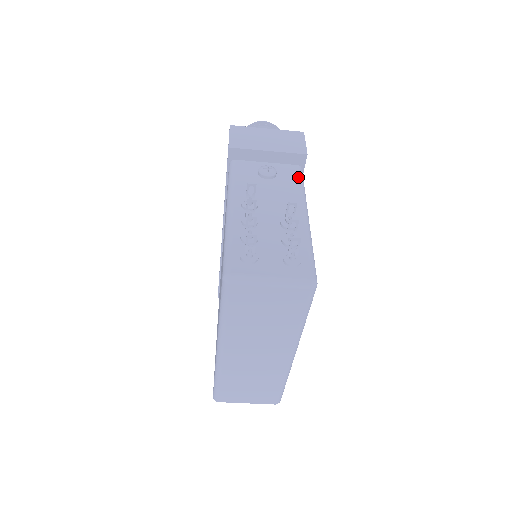
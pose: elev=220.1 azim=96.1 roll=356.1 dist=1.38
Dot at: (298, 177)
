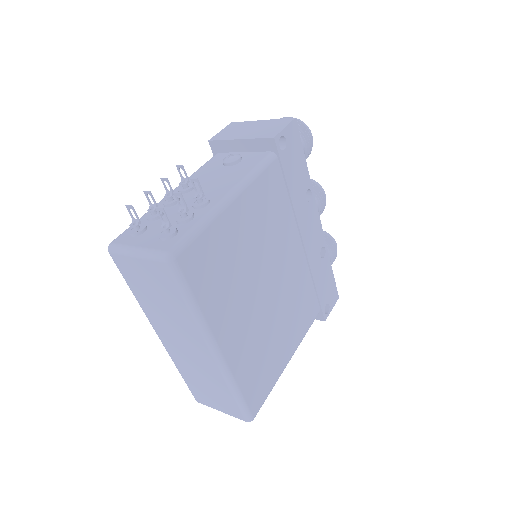
Dot at: (258, 162)
